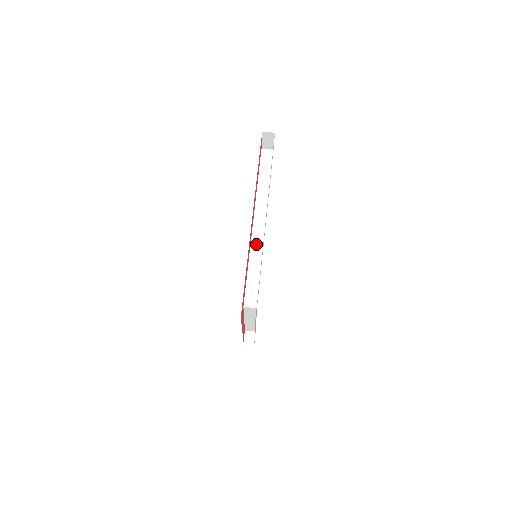
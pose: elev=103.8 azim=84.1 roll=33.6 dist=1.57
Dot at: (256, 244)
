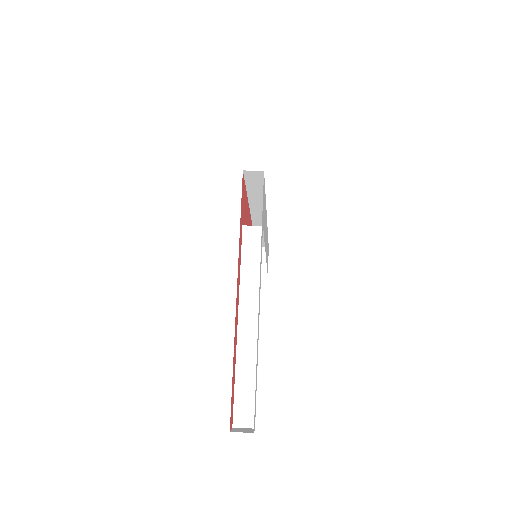
Dot at: occluded
